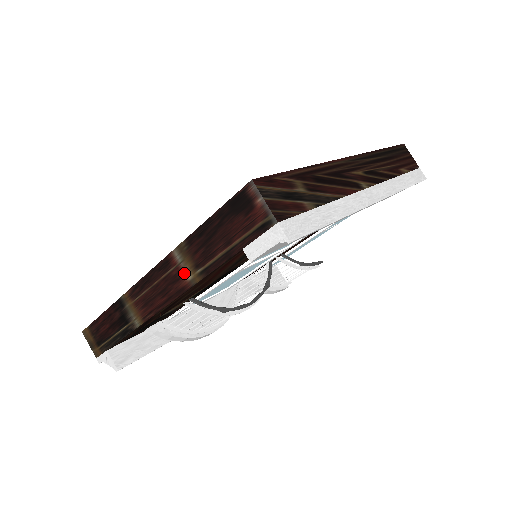
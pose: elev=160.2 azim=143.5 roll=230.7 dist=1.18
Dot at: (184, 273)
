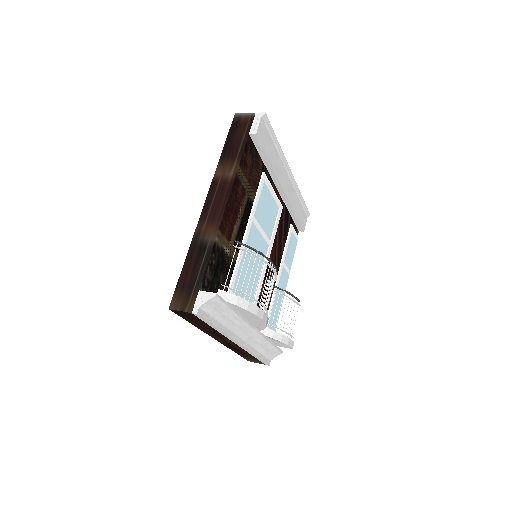
Dot at: (228, 174)
